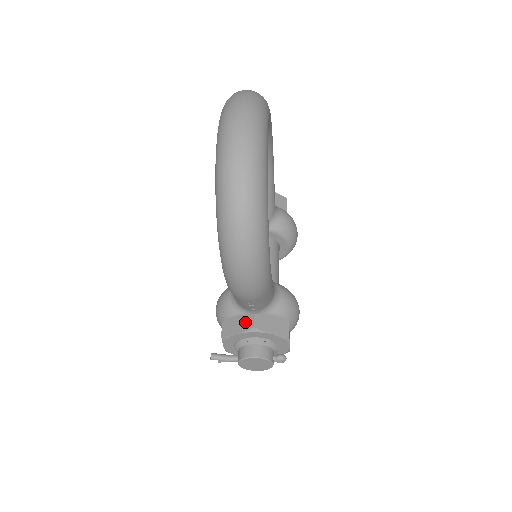
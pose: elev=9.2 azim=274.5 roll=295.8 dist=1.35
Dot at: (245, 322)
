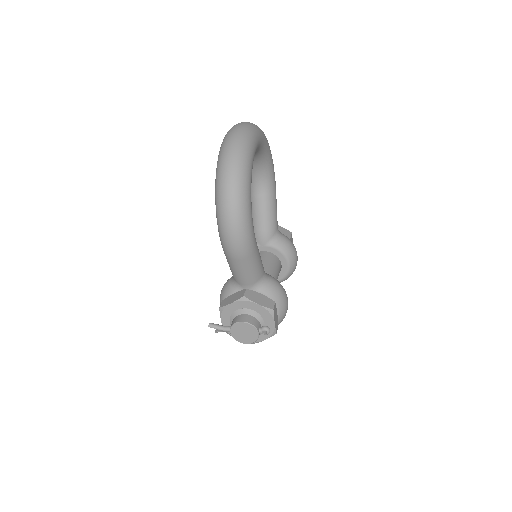
Dot at: (238, 295)
